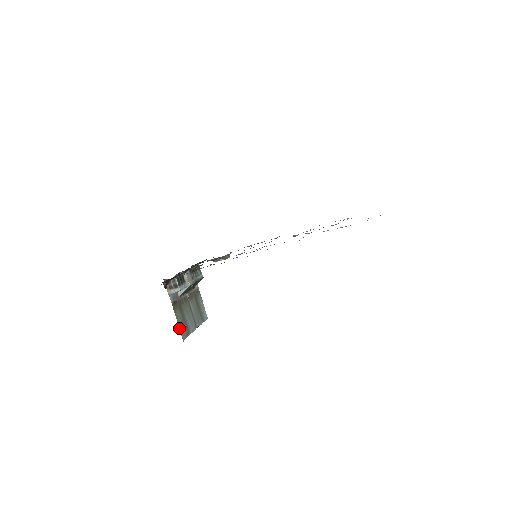
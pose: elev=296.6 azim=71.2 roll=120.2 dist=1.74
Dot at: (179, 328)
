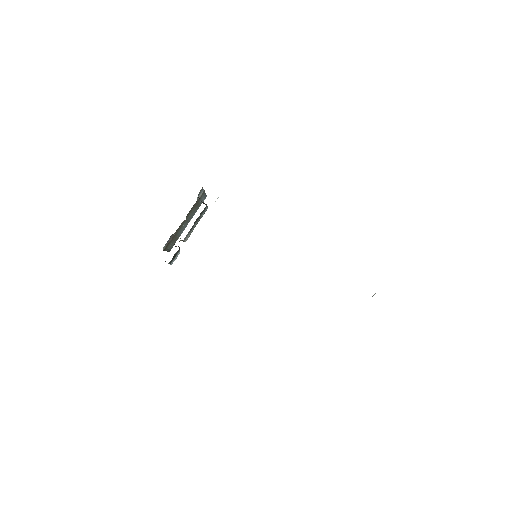
Dot at: occluded
